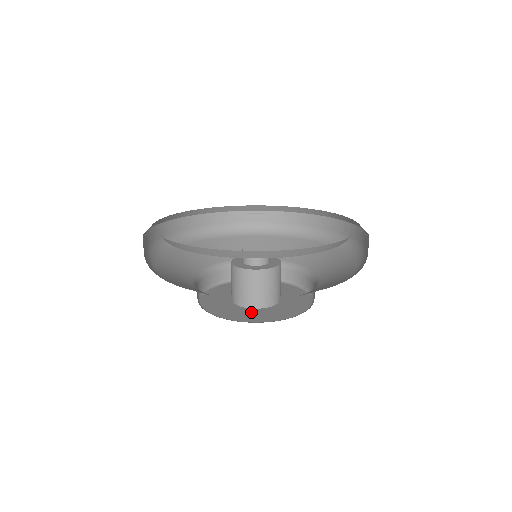
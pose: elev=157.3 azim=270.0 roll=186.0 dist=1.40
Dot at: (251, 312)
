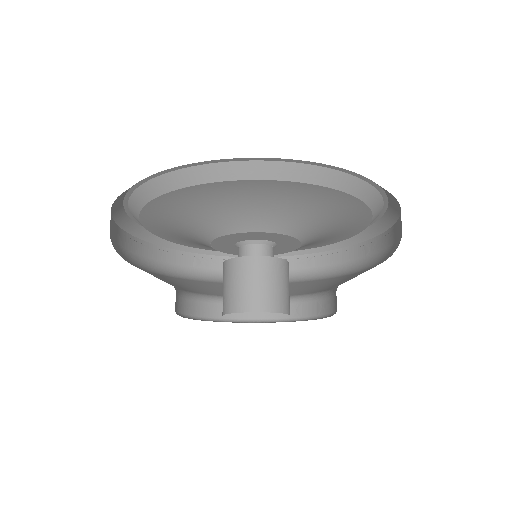
Dot at: occluded
